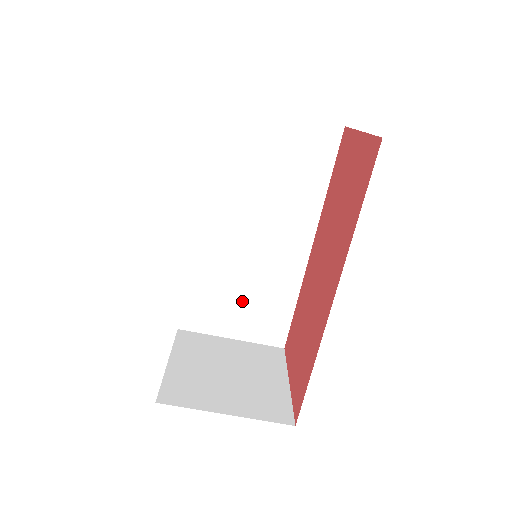
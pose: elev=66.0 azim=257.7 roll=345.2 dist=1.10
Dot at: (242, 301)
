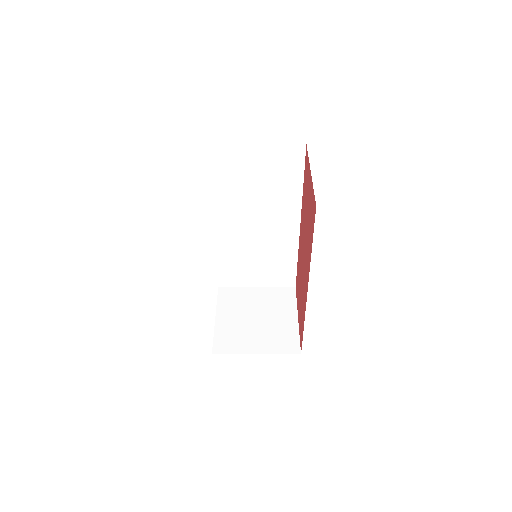
Dot at: (258, 265)
